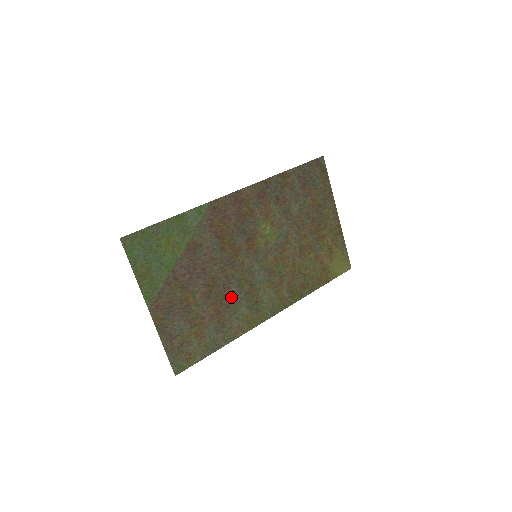
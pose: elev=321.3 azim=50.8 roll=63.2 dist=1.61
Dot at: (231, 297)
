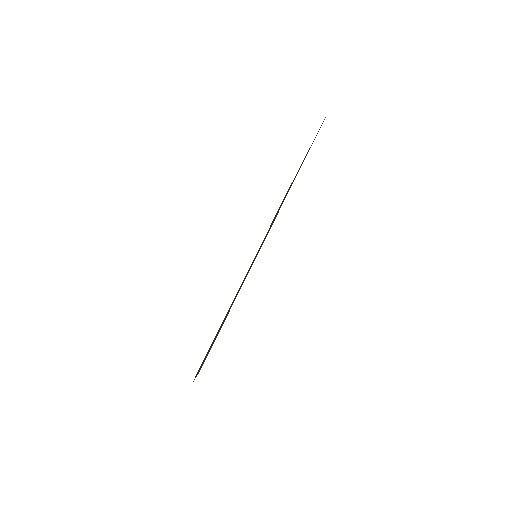
Dot at: occluded
